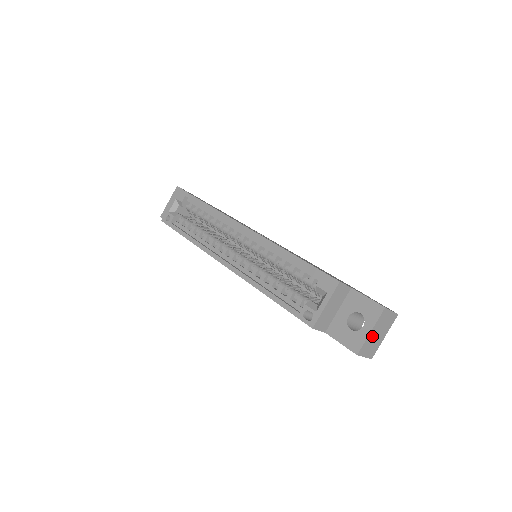
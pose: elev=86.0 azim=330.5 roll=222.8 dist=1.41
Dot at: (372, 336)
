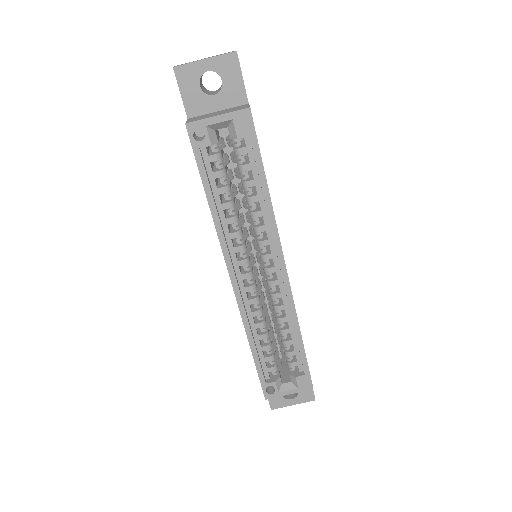
Dot at: occluded
